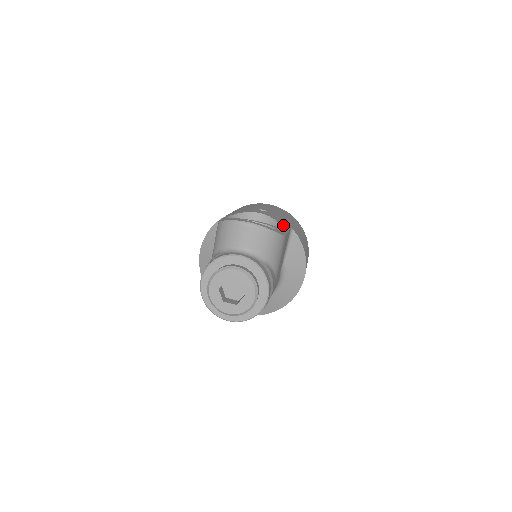
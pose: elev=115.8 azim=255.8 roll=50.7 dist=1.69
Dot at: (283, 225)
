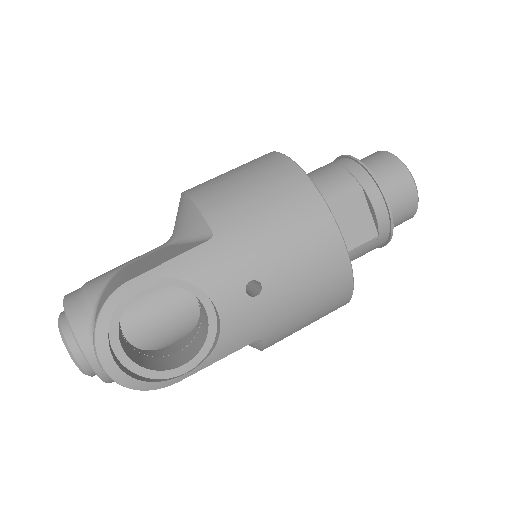
Dot at: (224, 349)
